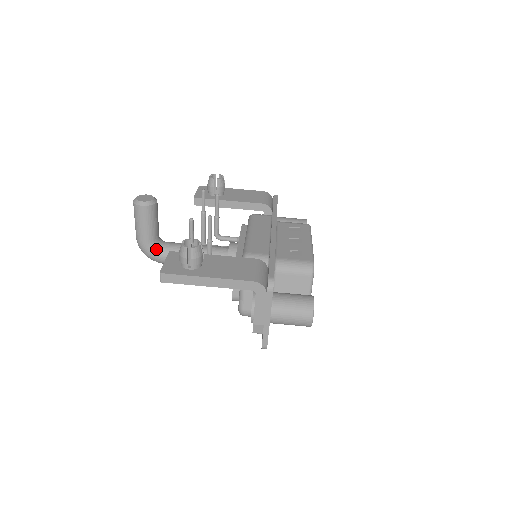
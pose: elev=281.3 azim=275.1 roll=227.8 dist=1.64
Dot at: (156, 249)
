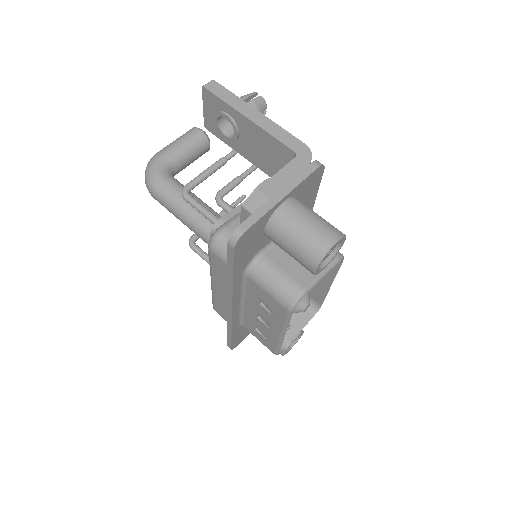
Dot at: (166, 169)
